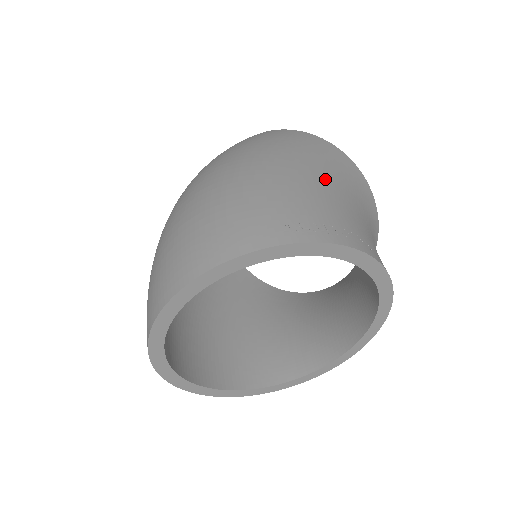
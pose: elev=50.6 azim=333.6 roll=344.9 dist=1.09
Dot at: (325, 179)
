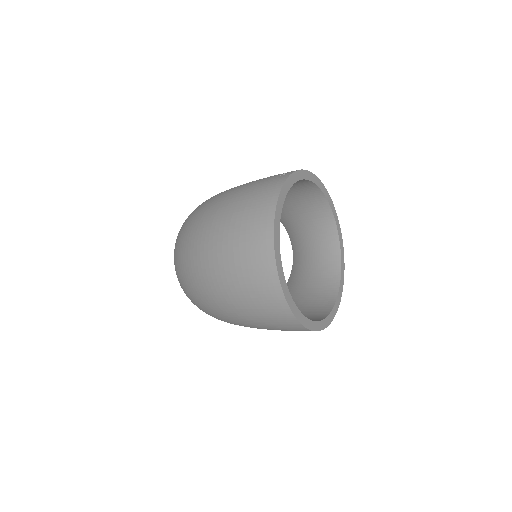
Dot at: occluded
